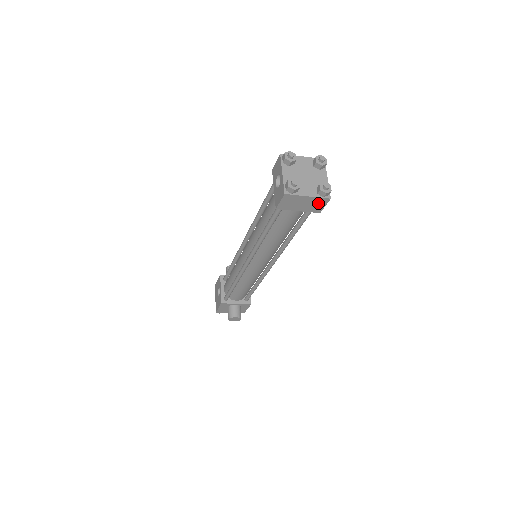
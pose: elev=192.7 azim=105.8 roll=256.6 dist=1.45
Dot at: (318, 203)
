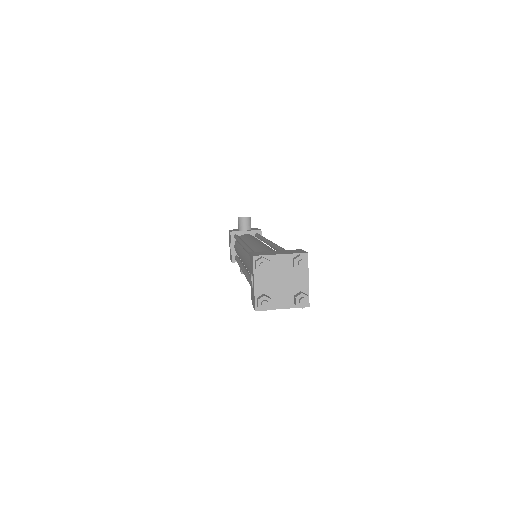
Dot at: occluded
